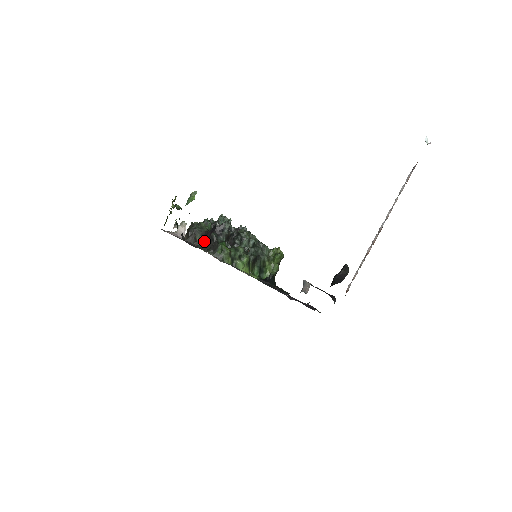
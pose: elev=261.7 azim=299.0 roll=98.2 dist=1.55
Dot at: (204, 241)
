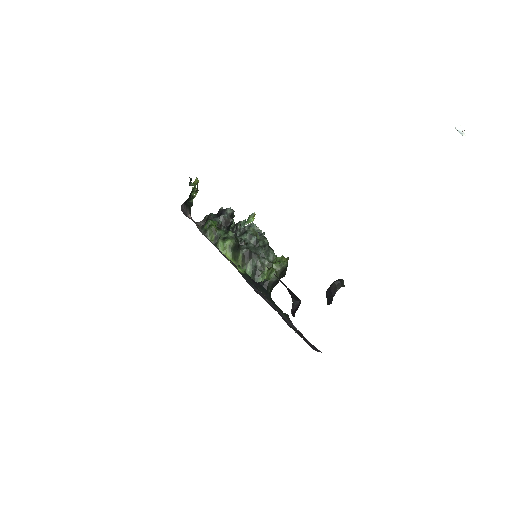
Dot at: occluded
